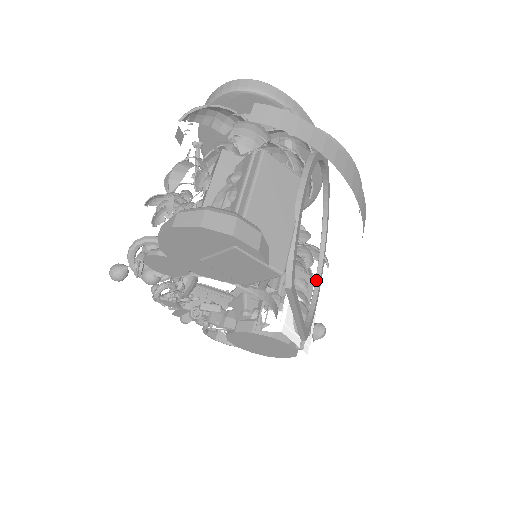
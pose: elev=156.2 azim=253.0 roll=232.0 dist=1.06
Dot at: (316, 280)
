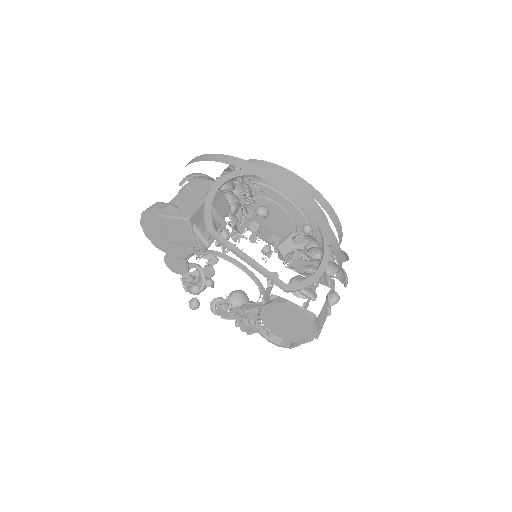
Dot at: (320, 262)
